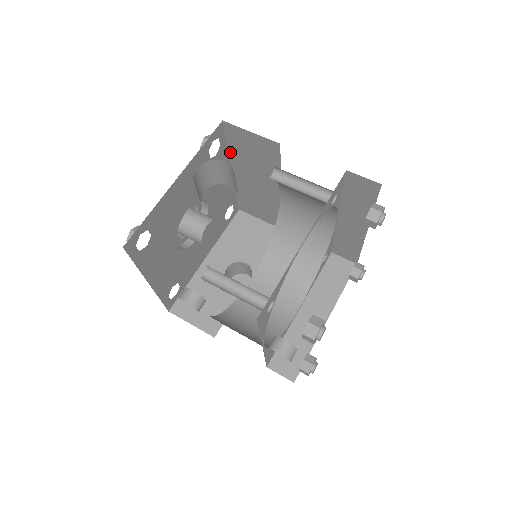
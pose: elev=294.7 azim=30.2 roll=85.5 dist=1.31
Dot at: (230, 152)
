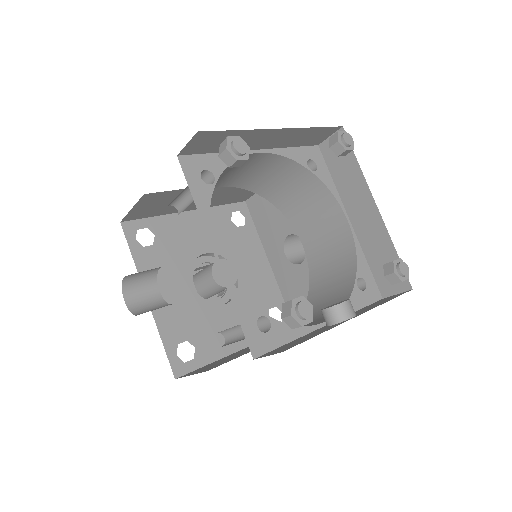
Dot at: (162, 214)
